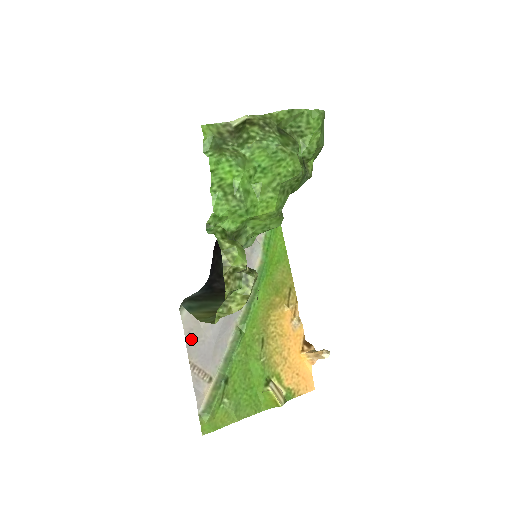
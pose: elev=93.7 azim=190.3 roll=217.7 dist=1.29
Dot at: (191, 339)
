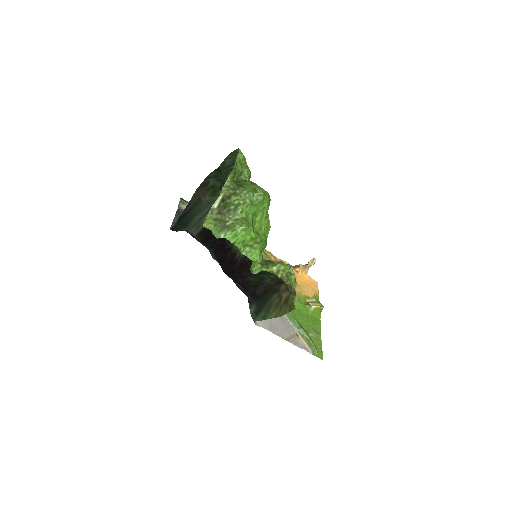
Dot at: (274, 330)
